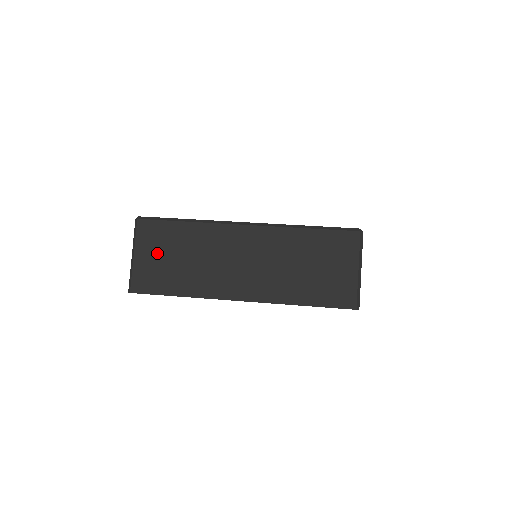
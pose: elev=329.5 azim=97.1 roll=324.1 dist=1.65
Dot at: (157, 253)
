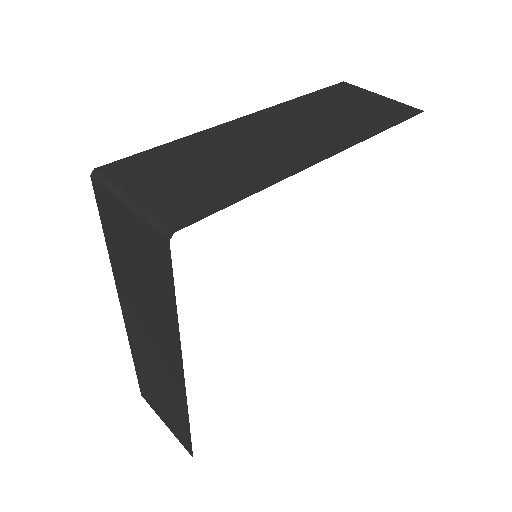
Dot at: (165, 179)
